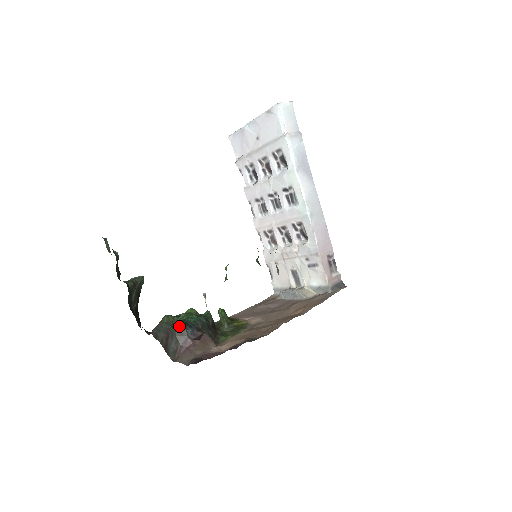
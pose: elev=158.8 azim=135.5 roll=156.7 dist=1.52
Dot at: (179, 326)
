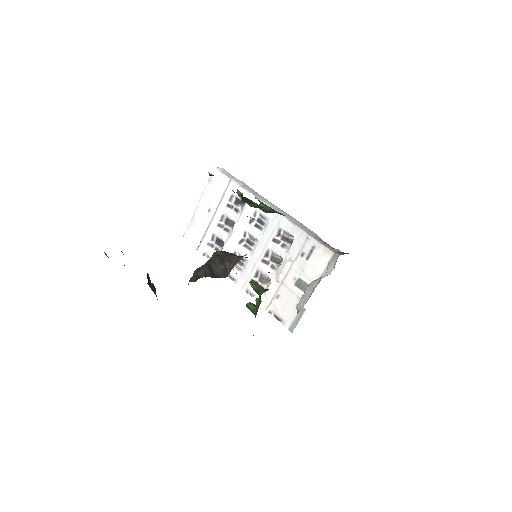
Dot at: (217, 252)
